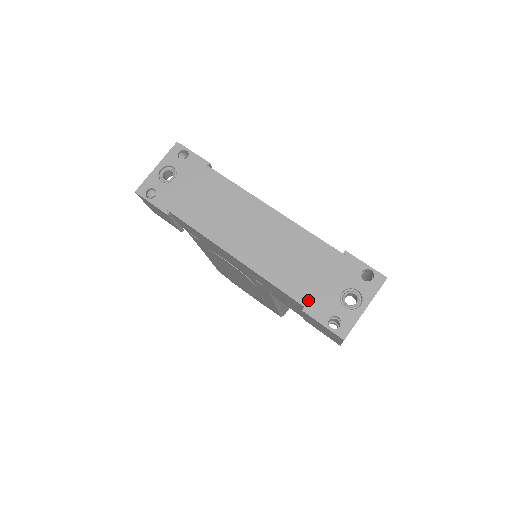
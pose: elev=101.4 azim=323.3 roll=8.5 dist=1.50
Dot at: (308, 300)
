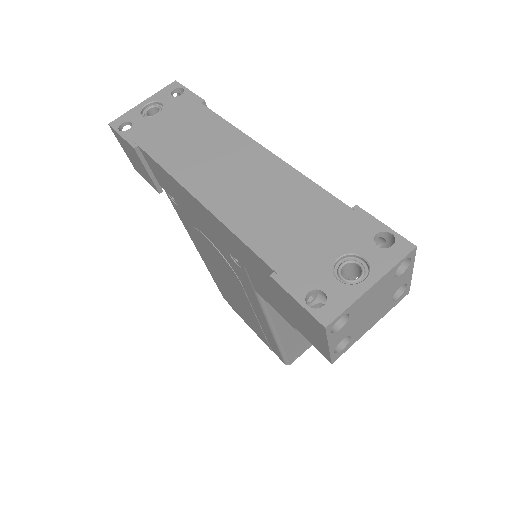
Dot at: (283, 263)
